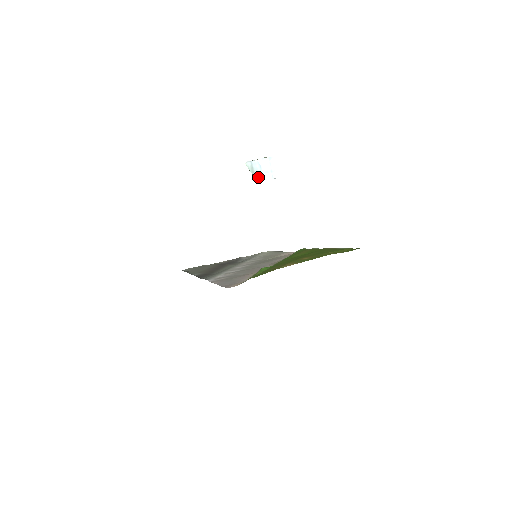
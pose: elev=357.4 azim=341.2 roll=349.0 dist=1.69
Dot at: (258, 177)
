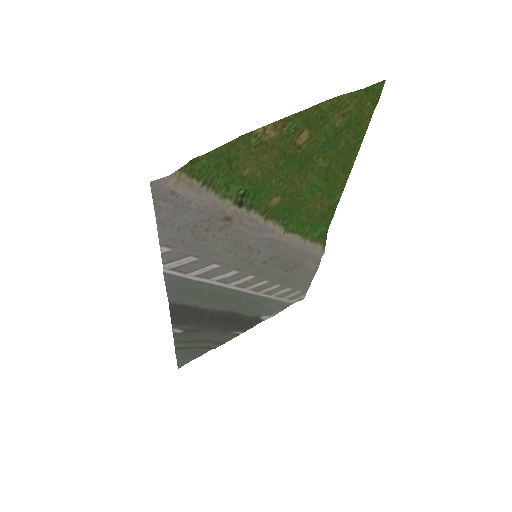
Dot at: occluded
